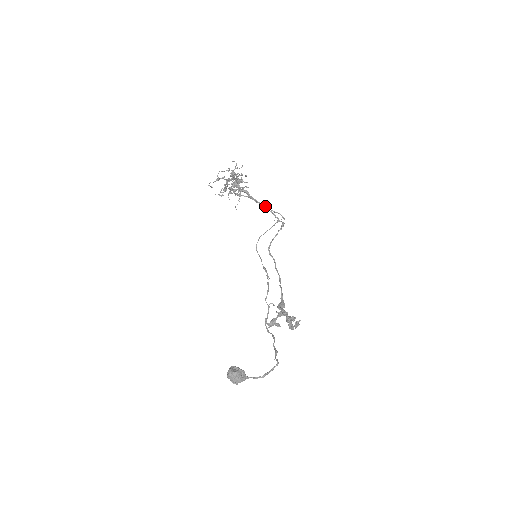
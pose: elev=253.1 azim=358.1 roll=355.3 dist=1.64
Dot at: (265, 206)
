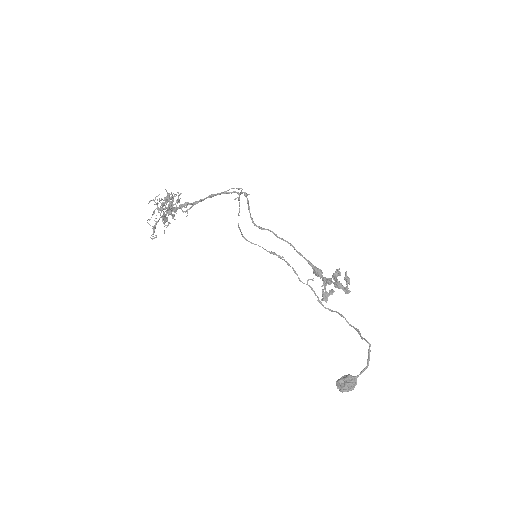
Dot at: (214, 195)
